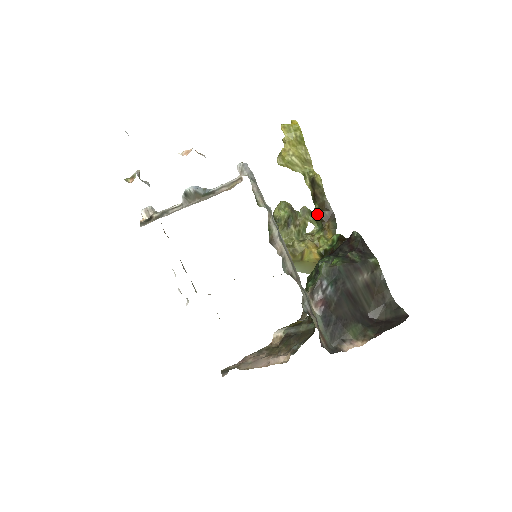
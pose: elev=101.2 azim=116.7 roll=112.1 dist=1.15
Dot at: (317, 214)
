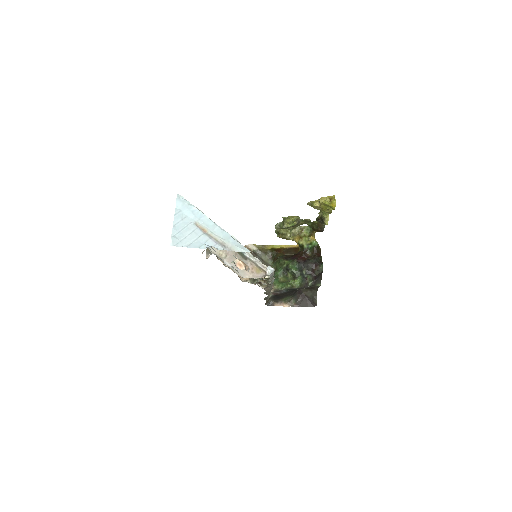
Dot at: (313, 225)
